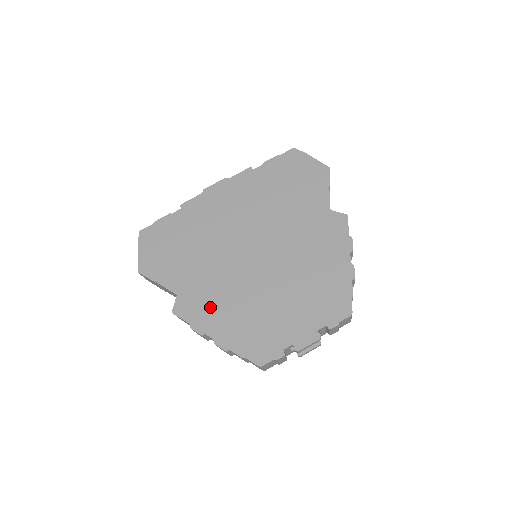
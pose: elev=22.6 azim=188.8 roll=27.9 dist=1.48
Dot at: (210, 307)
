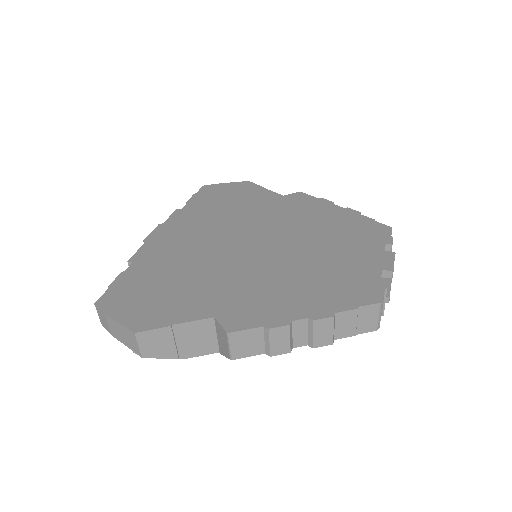
Dot at: (266, 300)
